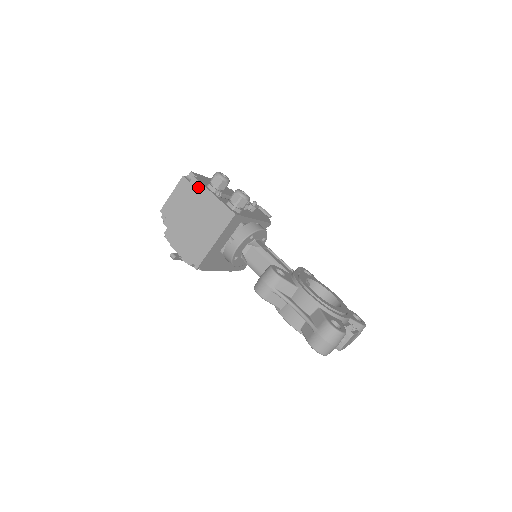
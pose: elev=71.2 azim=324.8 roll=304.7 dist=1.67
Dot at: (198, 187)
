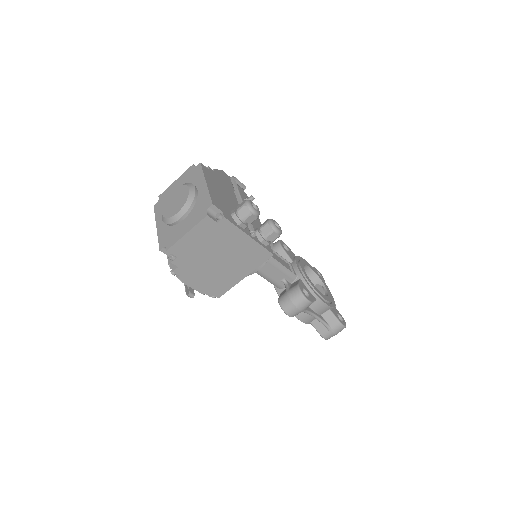
Dot at: (230, 229)
